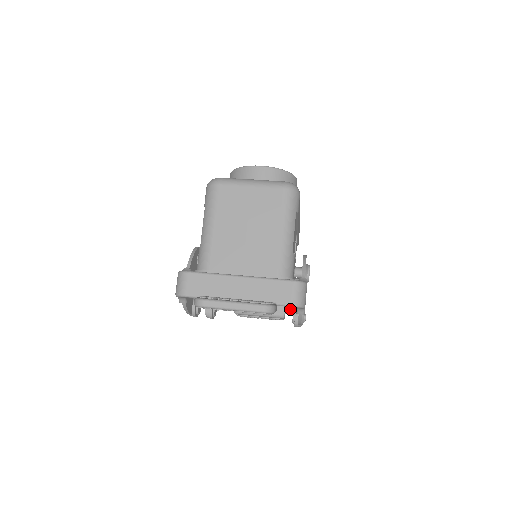
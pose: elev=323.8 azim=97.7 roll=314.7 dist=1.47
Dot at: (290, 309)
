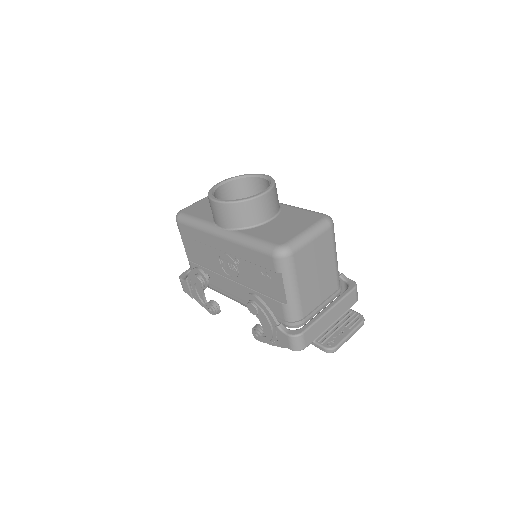
Dot at: occluded
